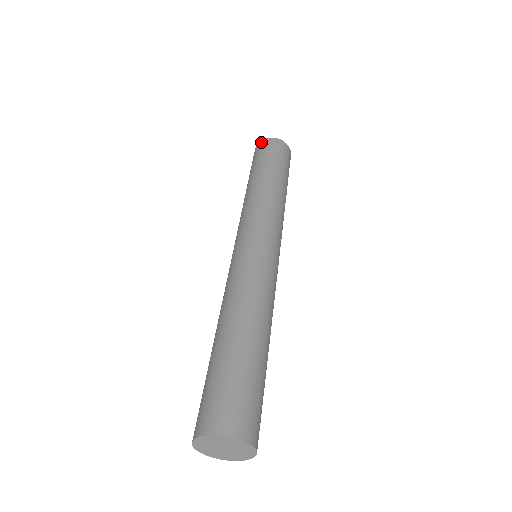
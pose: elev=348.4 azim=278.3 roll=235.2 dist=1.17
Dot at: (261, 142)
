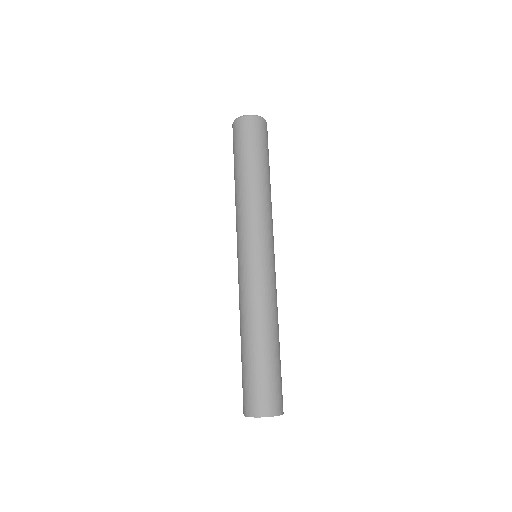
Dot at: (245, 119)
